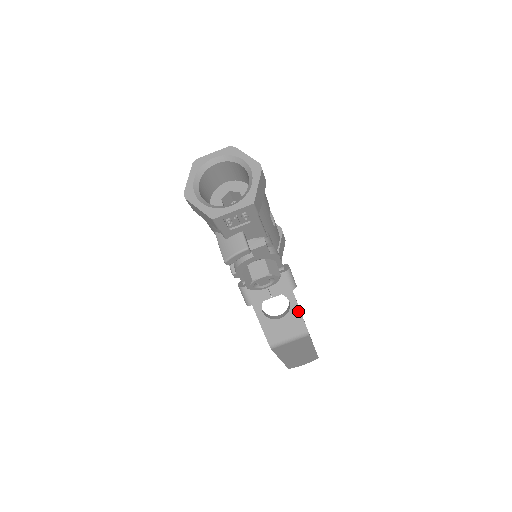
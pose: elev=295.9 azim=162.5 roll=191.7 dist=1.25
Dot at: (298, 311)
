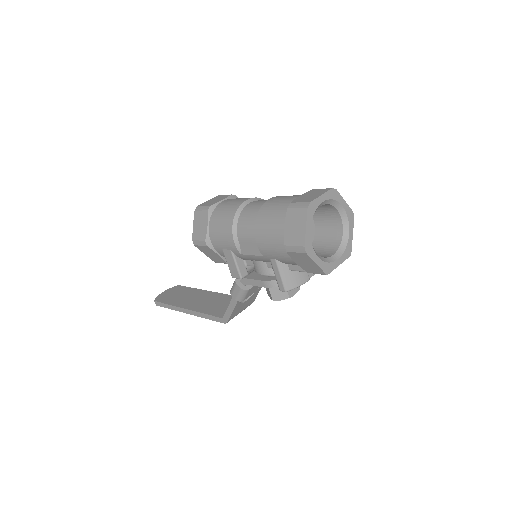
Dot at: occluded
